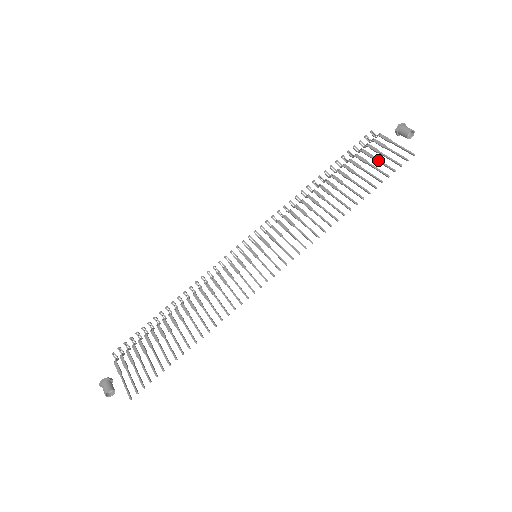
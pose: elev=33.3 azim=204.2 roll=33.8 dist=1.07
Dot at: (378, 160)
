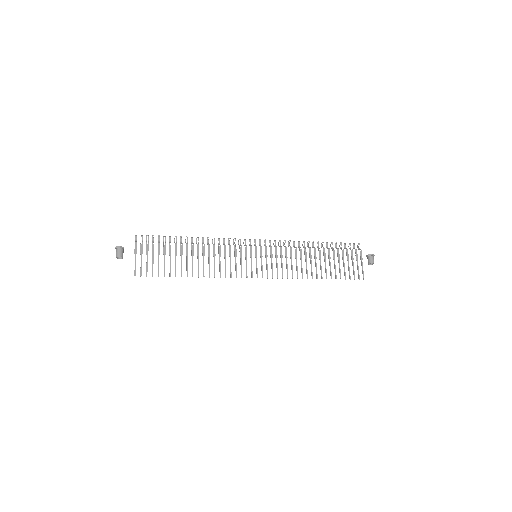
Dot at: occluded
